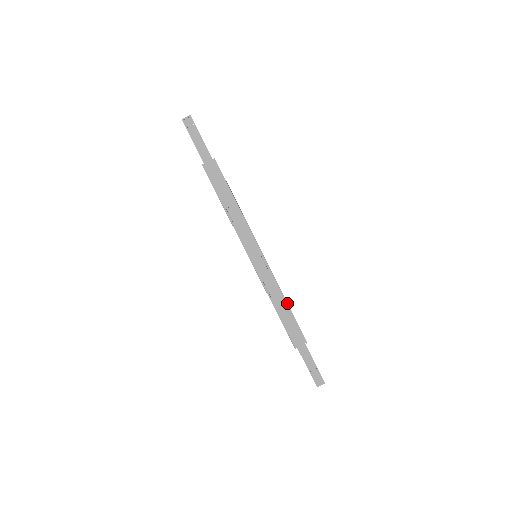
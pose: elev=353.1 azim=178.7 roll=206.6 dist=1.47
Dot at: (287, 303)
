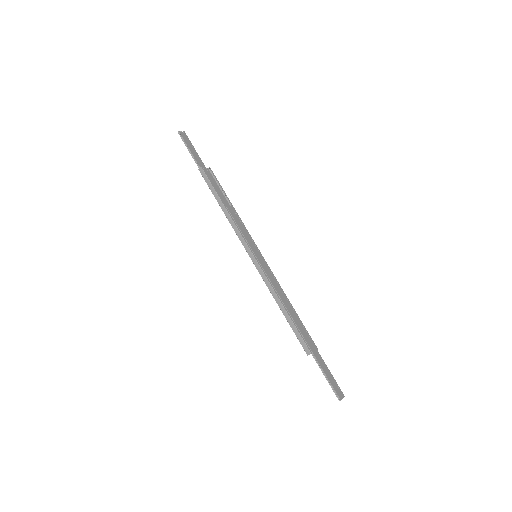
Dot at: occluded
